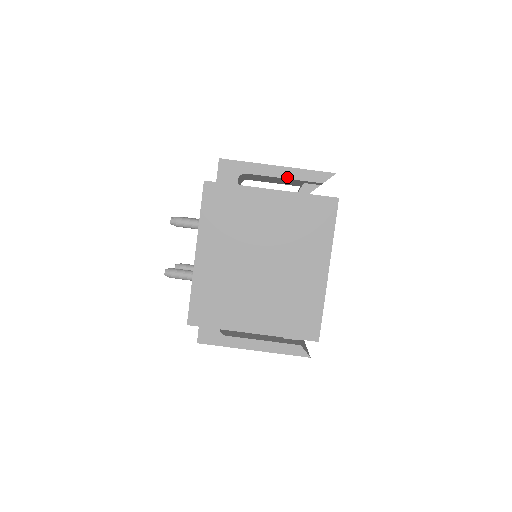
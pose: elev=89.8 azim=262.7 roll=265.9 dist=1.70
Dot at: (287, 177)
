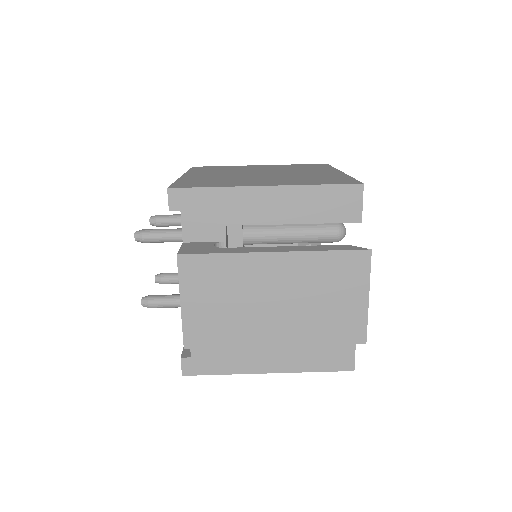
Dot at: occluded
